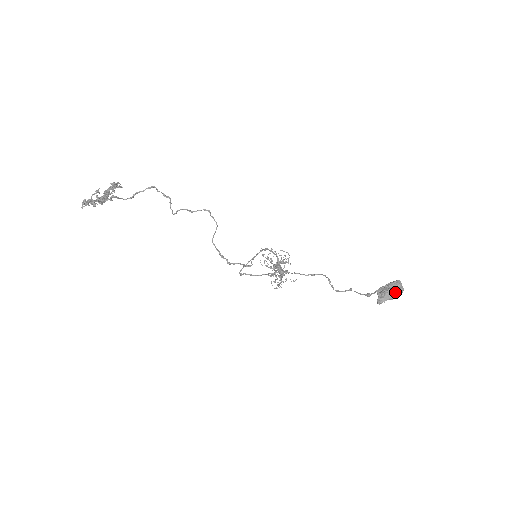
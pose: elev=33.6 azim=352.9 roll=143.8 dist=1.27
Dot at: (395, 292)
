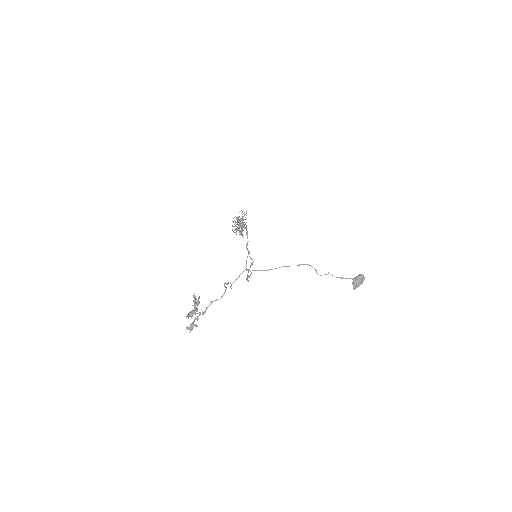
Dot at: (362, 283)
